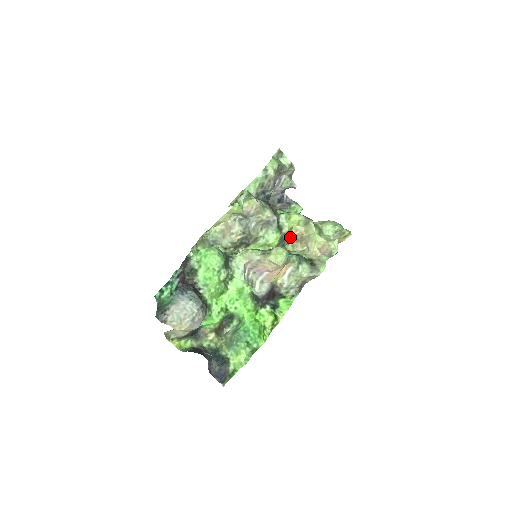
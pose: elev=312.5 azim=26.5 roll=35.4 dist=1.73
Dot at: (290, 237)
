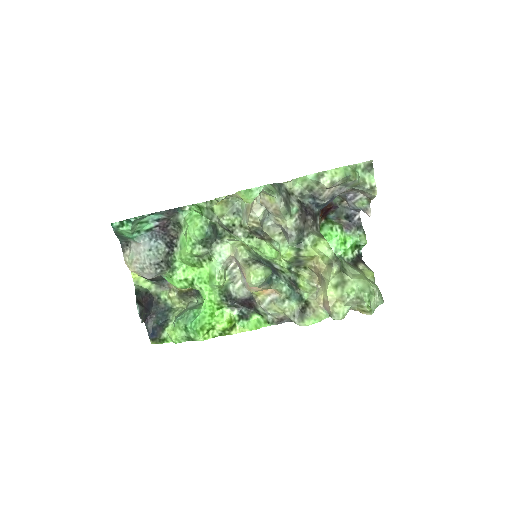
Dot at: (309, 264)
